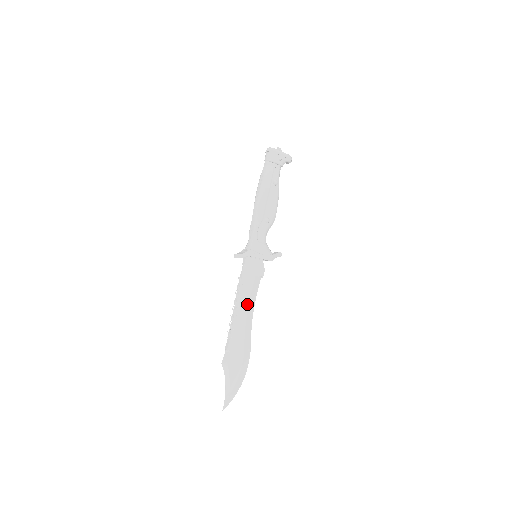
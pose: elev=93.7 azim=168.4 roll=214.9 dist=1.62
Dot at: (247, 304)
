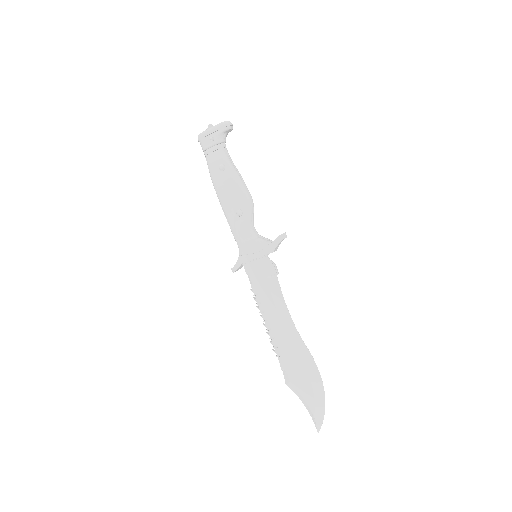
Dot at: (275, 312)
